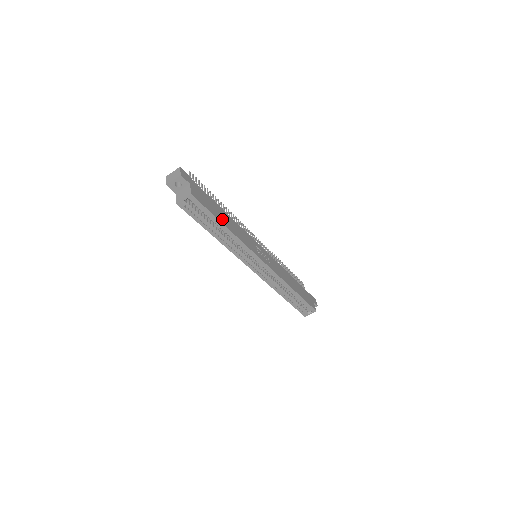
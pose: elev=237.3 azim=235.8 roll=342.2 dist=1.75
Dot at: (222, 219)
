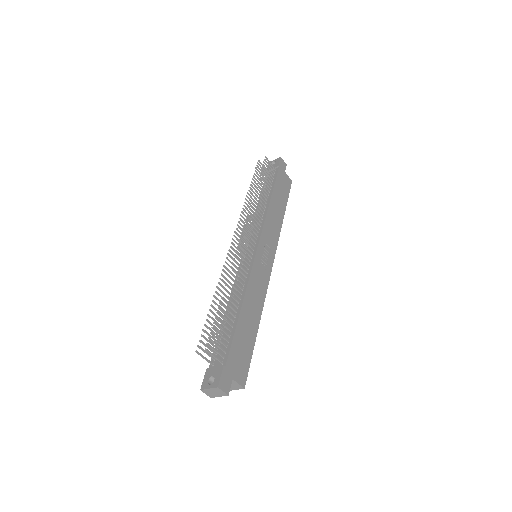
Dot at: (252, 330)
